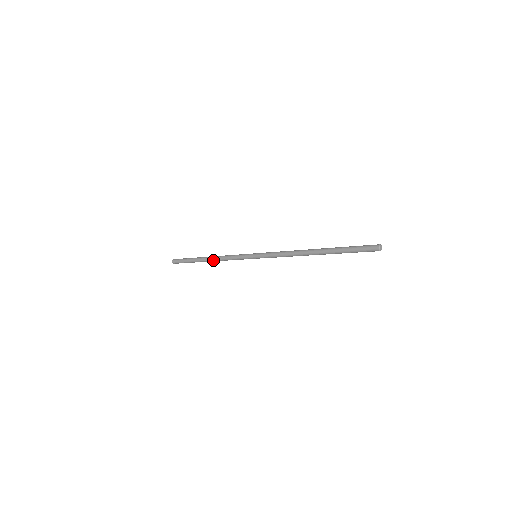
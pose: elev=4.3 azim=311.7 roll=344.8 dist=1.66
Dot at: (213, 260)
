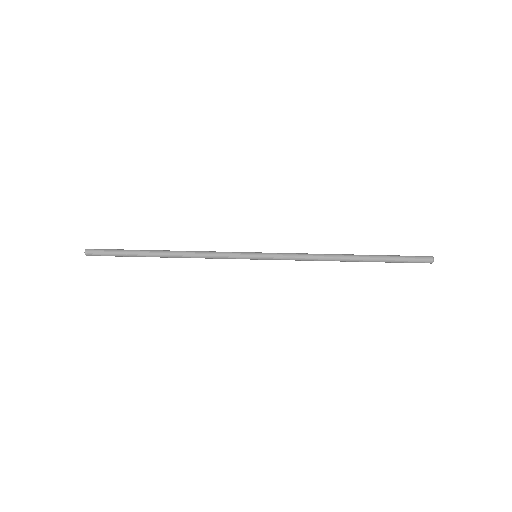
Dot at: occluded
